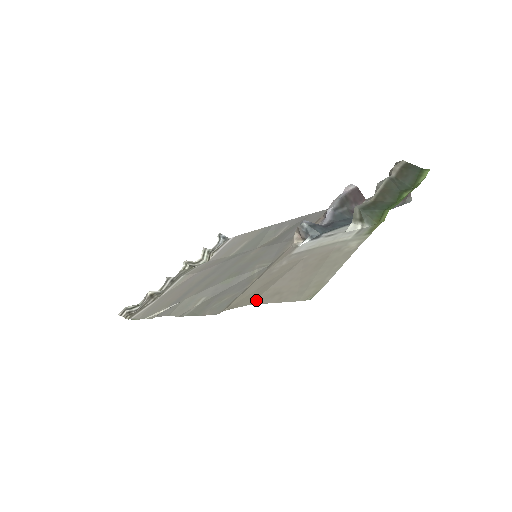
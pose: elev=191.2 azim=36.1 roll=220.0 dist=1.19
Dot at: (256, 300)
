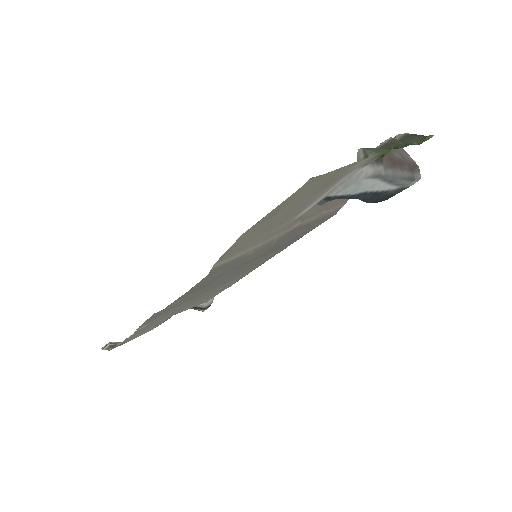
Dot at: (250, 230)
